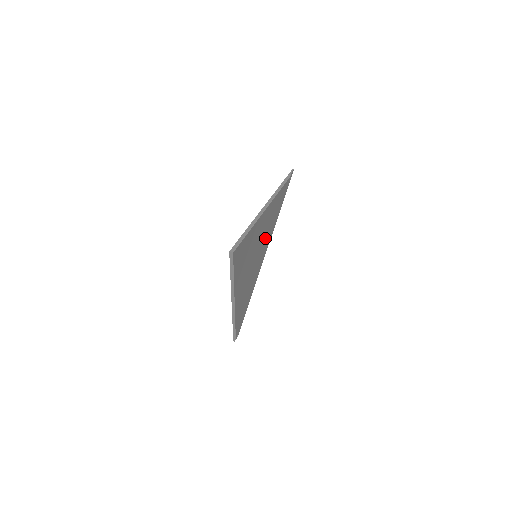
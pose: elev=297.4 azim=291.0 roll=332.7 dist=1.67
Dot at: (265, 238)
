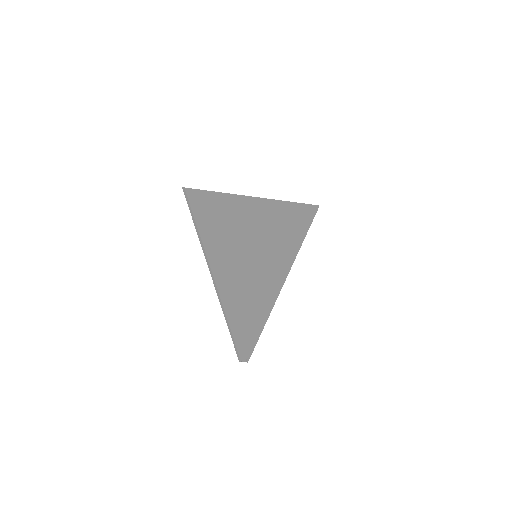
Dot at: (270, 245)
